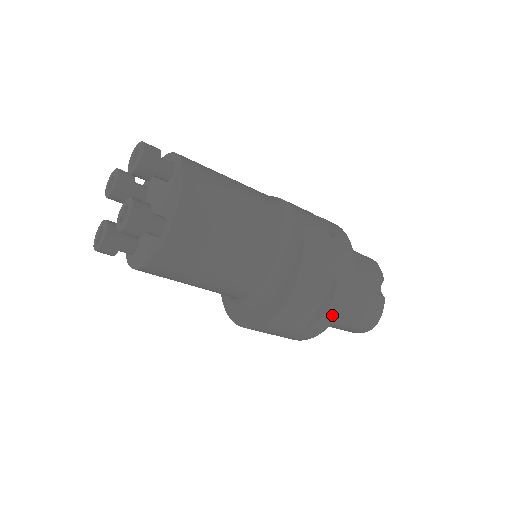
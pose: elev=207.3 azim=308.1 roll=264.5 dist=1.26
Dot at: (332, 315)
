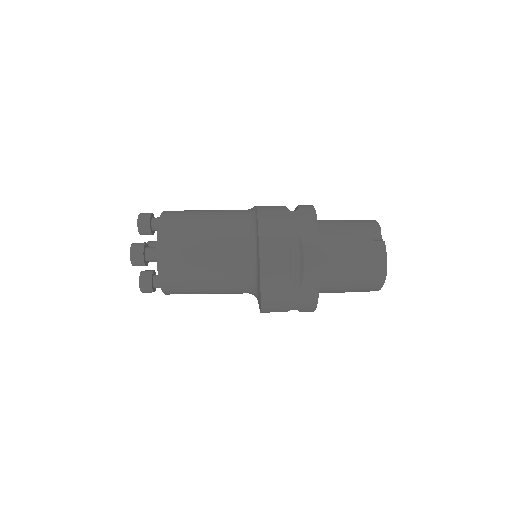
Dot at: (313, 266)
